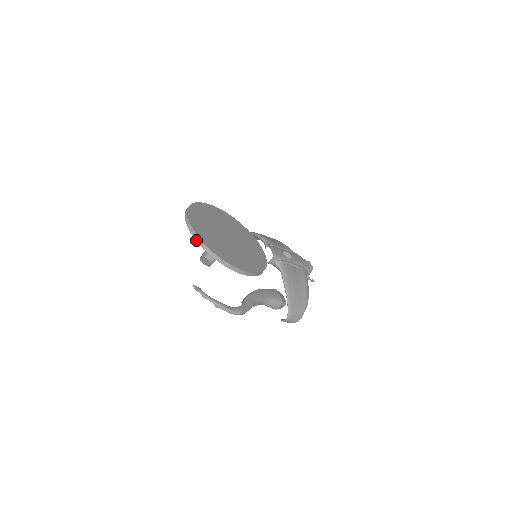
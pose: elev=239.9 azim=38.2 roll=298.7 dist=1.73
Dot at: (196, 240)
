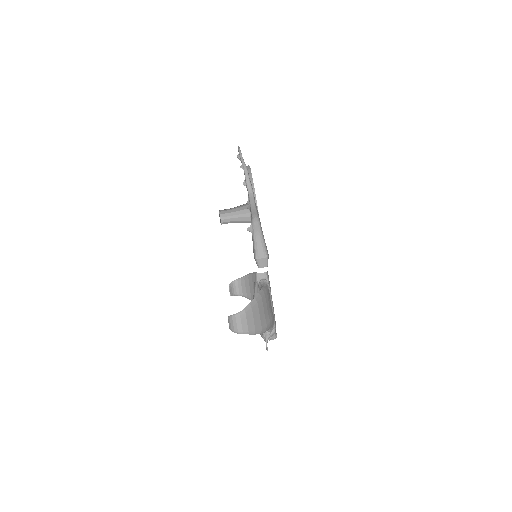
Dot at: occluded
